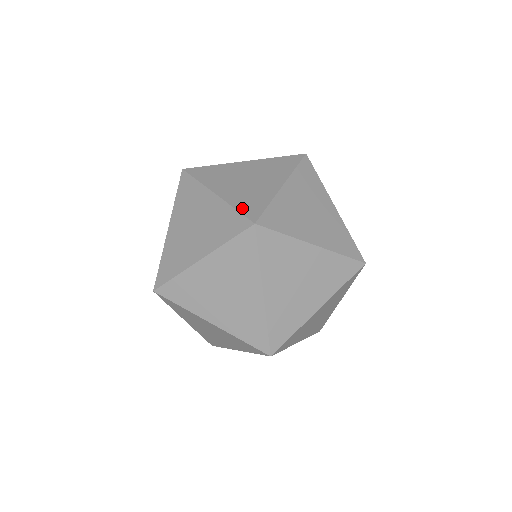
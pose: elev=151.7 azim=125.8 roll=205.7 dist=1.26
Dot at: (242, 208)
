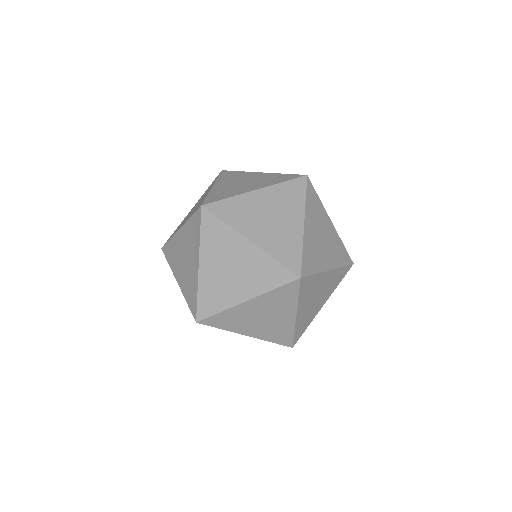
Dot at: (211, 196)
